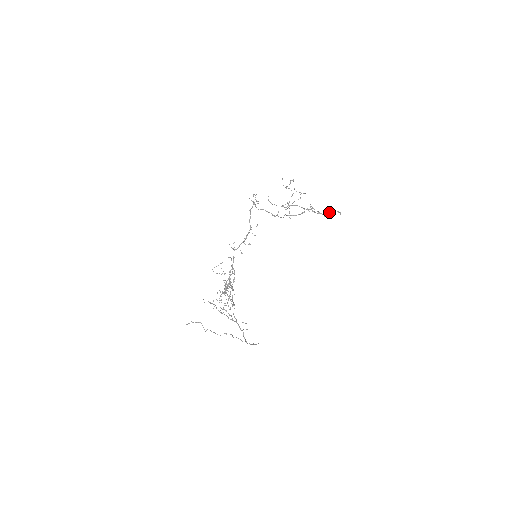
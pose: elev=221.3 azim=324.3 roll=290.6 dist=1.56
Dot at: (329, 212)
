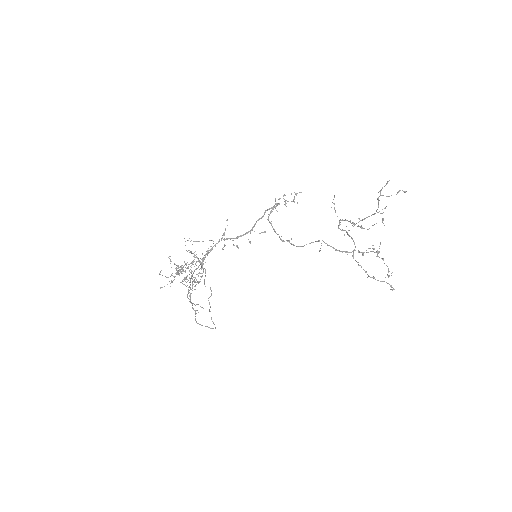
Dot at: occluded
